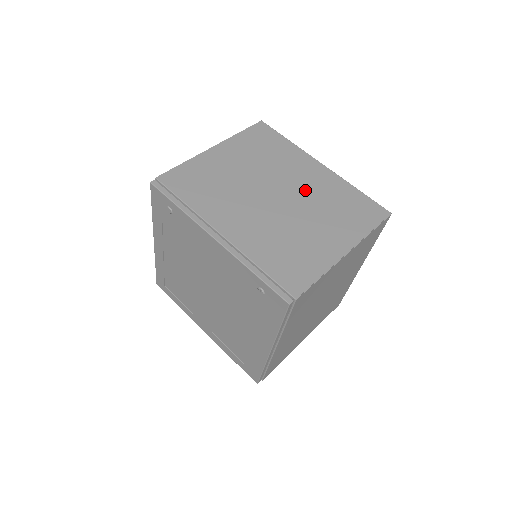
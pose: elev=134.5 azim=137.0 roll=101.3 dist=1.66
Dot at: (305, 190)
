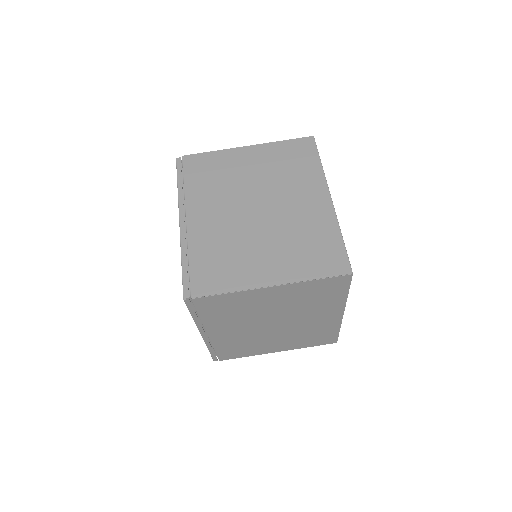
Dot at: (289, 214)
